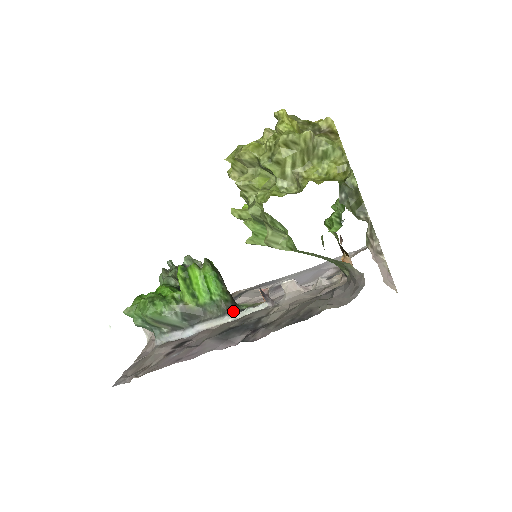
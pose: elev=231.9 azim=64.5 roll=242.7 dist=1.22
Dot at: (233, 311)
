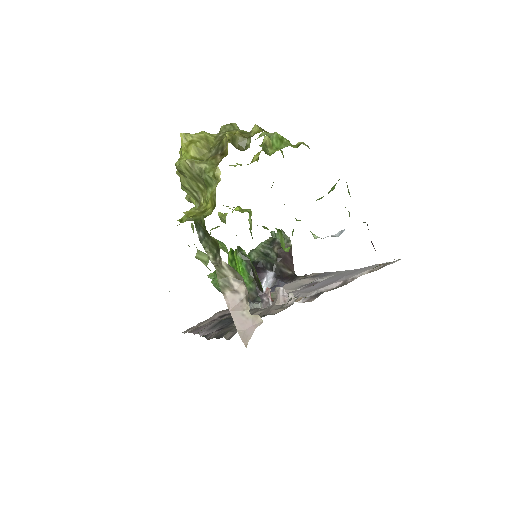
Dot at: (253, 300)
